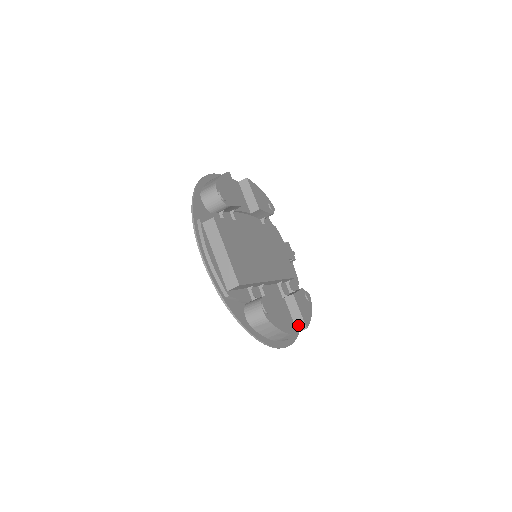
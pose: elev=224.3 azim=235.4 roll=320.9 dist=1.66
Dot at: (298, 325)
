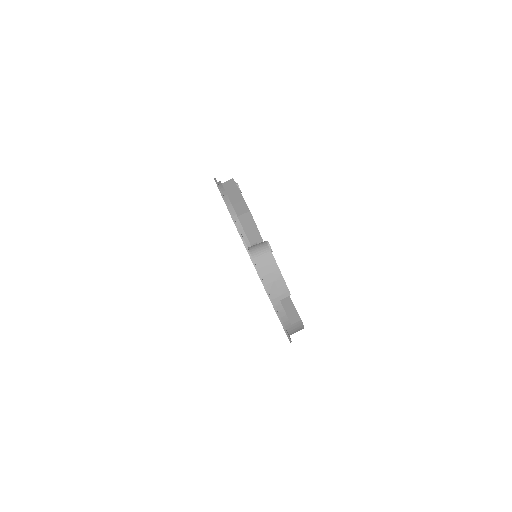
Dot at: (292, 318)
